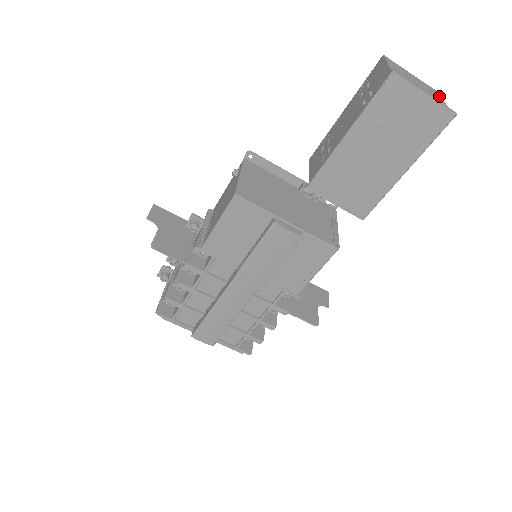
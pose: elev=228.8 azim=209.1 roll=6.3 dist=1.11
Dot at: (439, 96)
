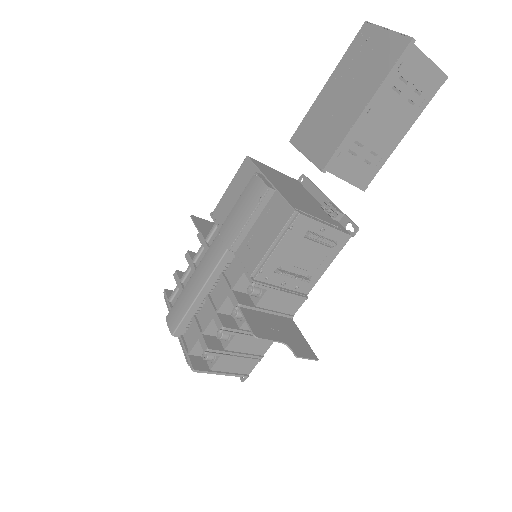
Dot at: (434, 65)
